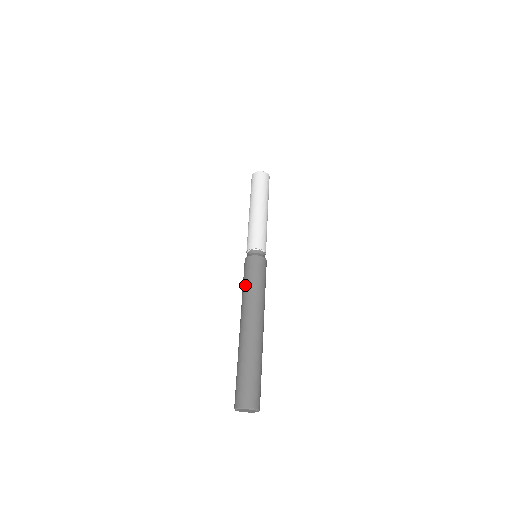
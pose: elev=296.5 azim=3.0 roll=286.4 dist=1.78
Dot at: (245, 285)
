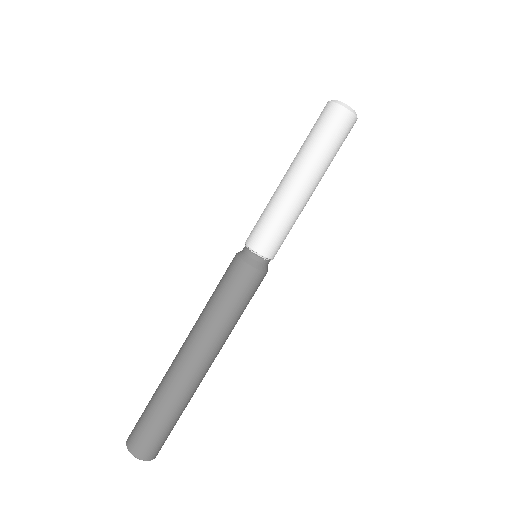
Dot at: (211, 296)
